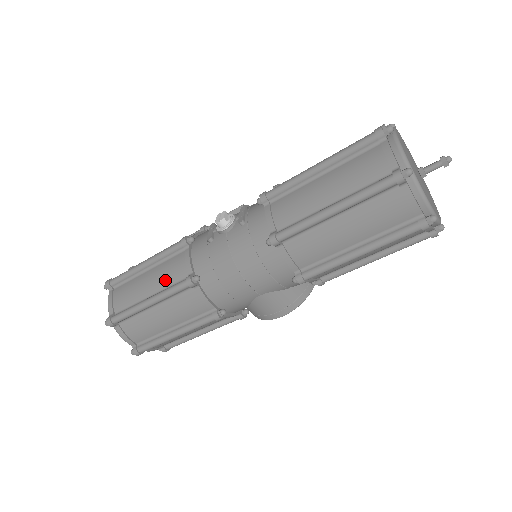
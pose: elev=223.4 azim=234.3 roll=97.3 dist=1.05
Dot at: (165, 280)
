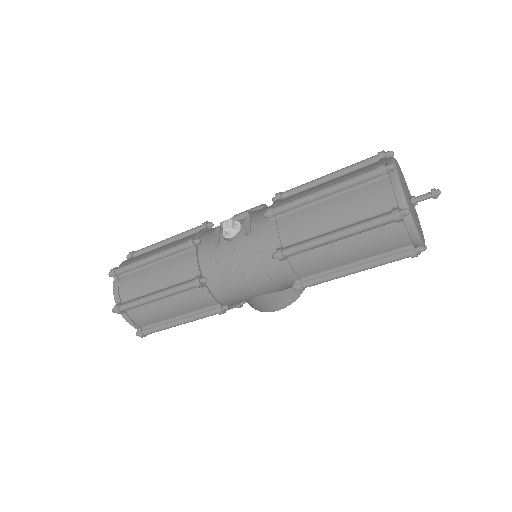
Dot at: (172, 277)
